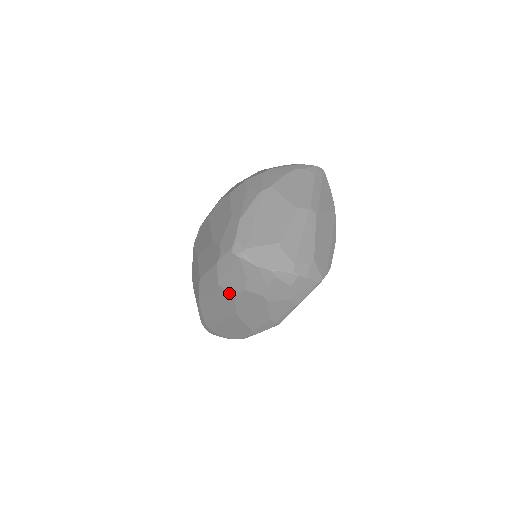
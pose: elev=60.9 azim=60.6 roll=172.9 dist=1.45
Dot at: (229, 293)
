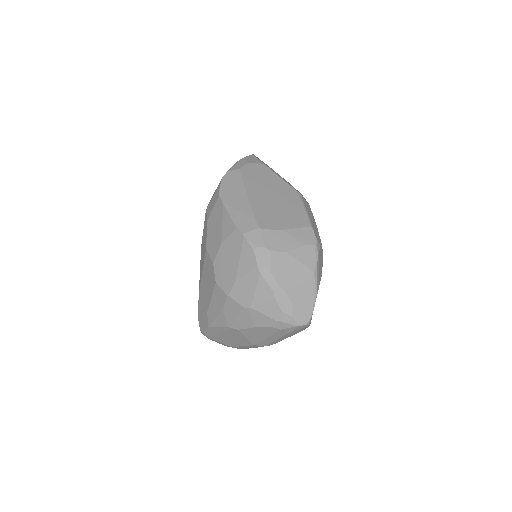
Dot at: occluded
